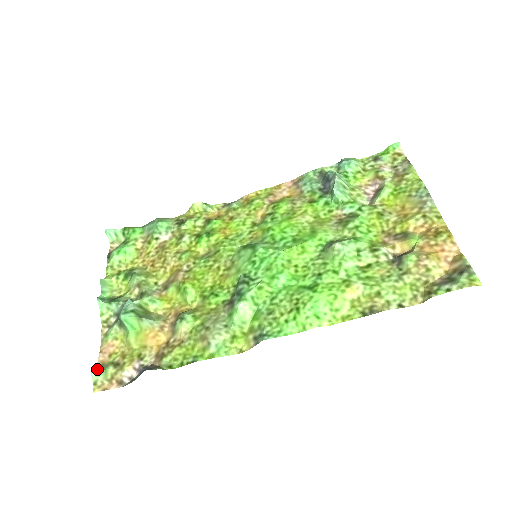
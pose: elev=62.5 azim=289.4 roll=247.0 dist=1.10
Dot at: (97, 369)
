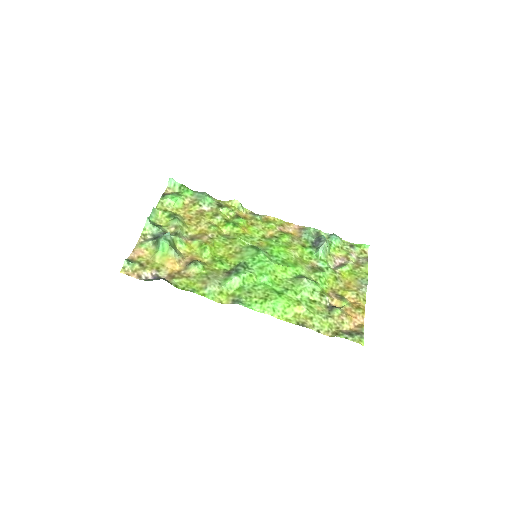
Dot at: (129, 260)
